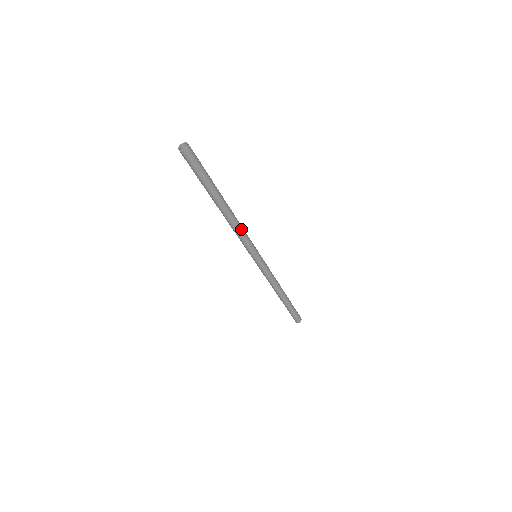
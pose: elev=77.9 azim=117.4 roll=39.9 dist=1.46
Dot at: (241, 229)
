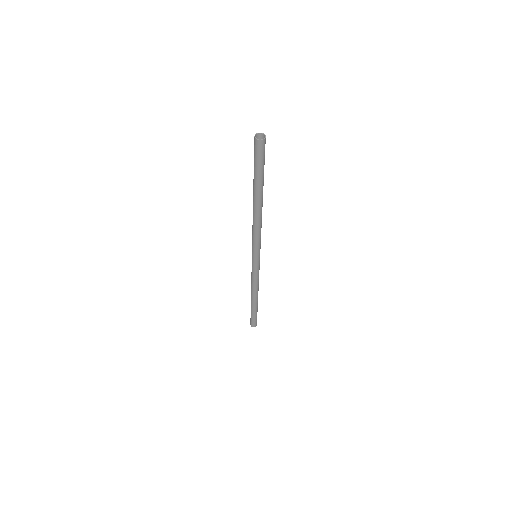
Dot at: (260, 228)
